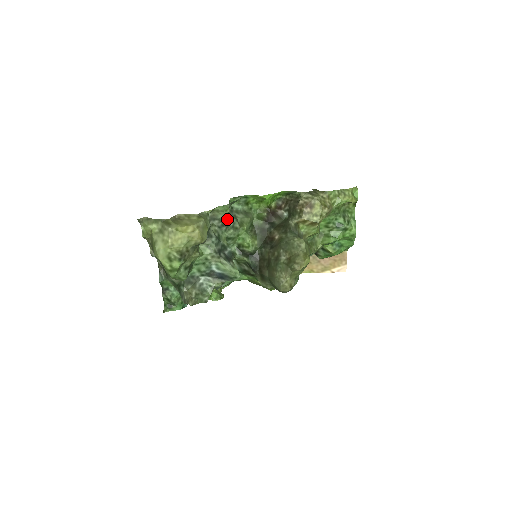
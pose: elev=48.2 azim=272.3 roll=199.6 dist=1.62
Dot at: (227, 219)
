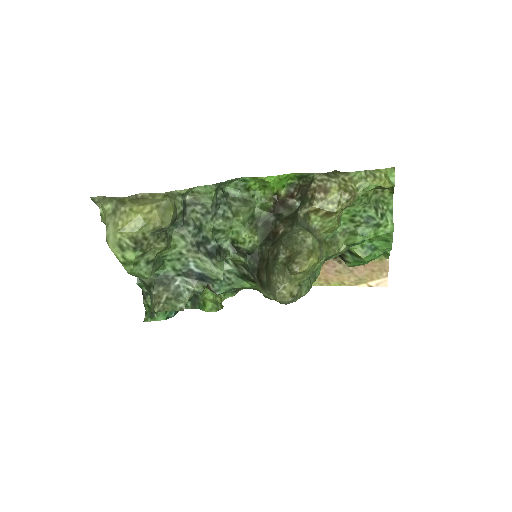
Dot at: (215, 205)
